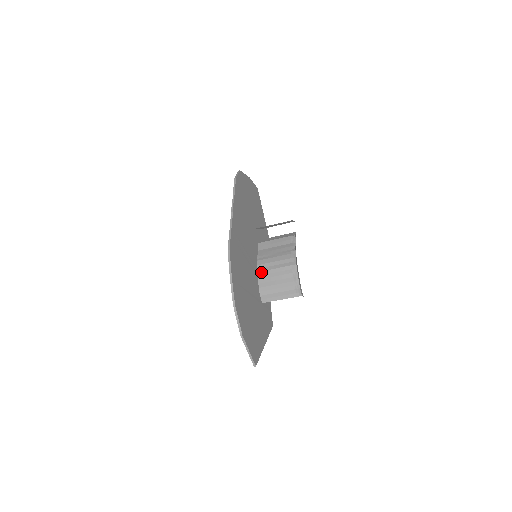
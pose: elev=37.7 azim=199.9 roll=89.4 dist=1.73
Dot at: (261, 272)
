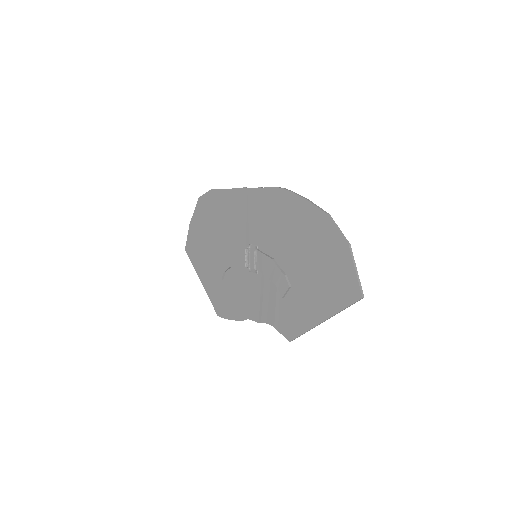
Dot at: occluded
